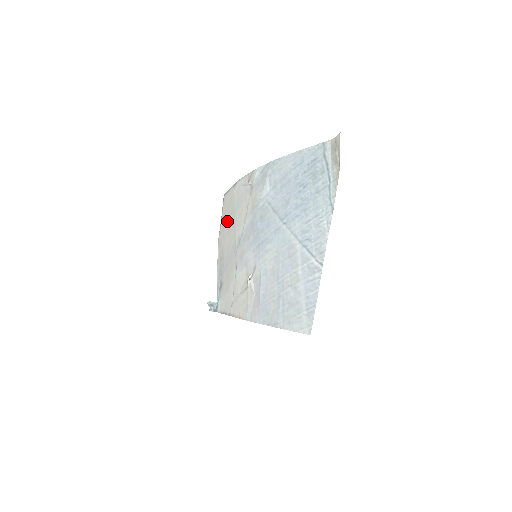
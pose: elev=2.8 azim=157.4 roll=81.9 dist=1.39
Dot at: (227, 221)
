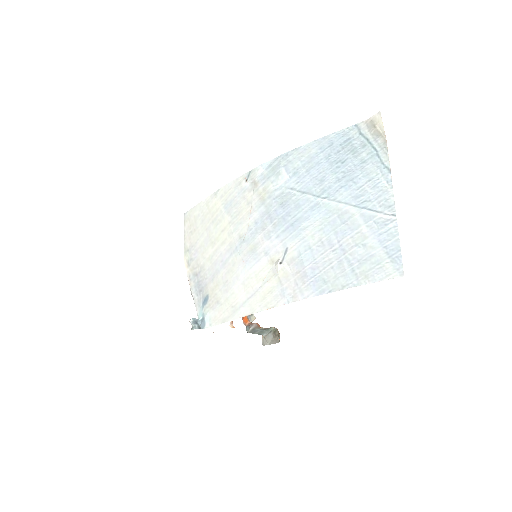
Dot at: (203, 233)
